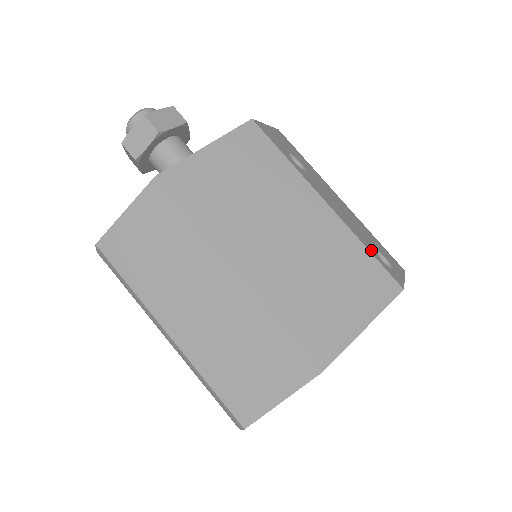
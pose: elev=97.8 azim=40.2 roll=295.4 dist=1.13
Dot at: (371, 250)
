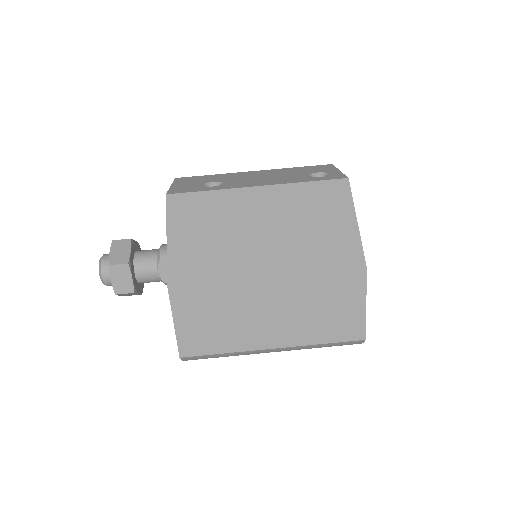
Dot at: (308, 180)
